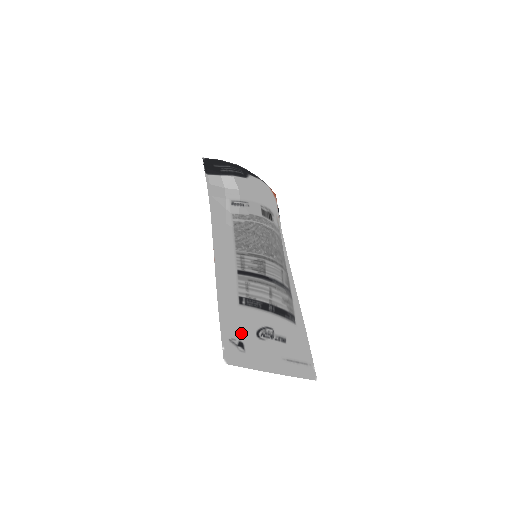
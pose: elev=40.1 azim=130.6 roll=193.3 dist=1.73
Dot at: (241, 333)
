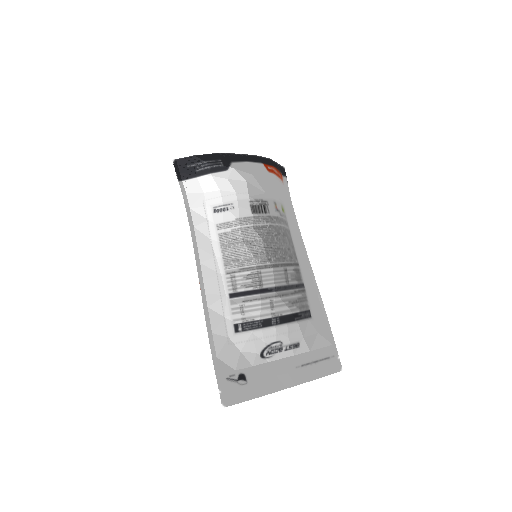
Dot at: (241, 364)
